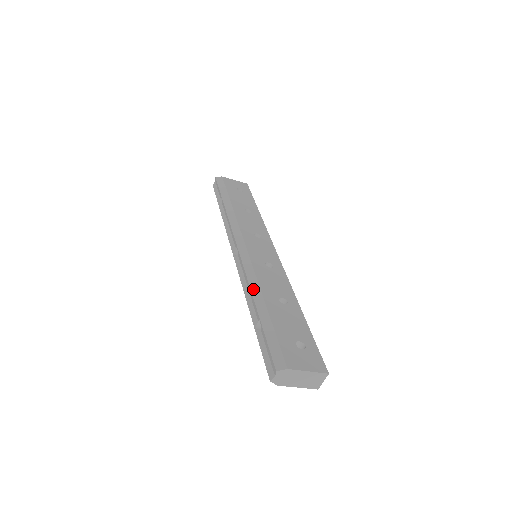
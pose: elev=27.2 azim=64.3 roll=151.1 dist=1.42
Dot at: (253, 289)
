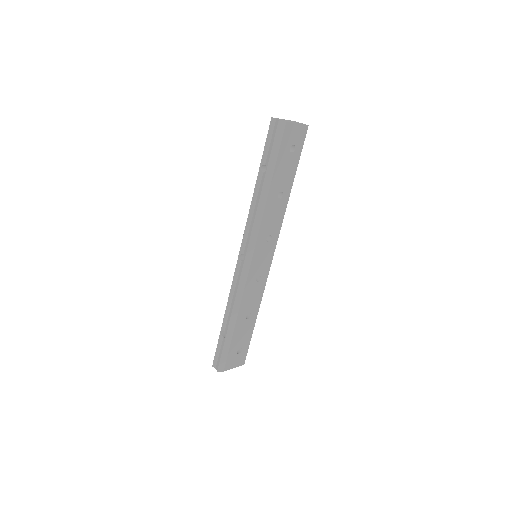
Dot at: (234, 310)
